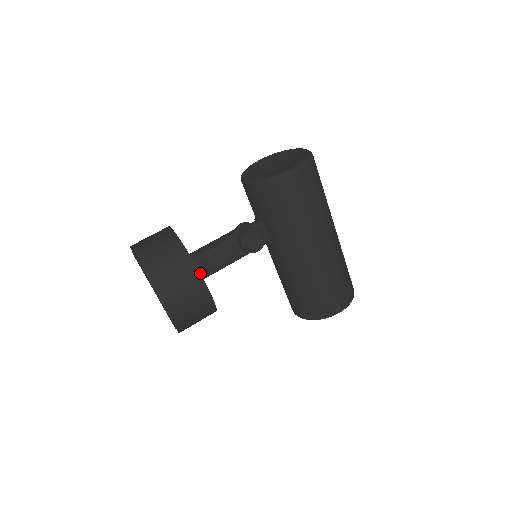
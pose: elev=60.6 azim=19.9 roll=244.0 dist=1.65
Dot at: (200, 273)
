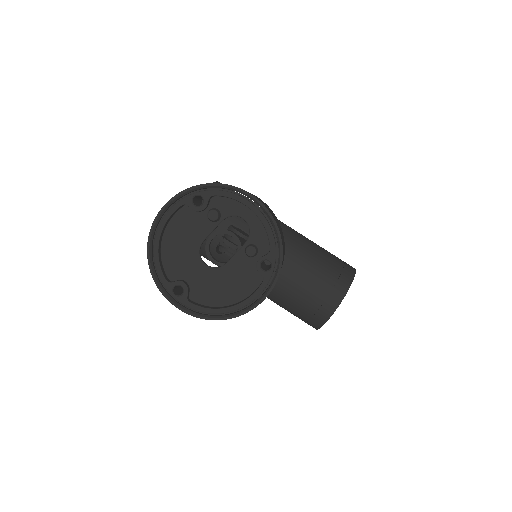
Dot at: occluded
